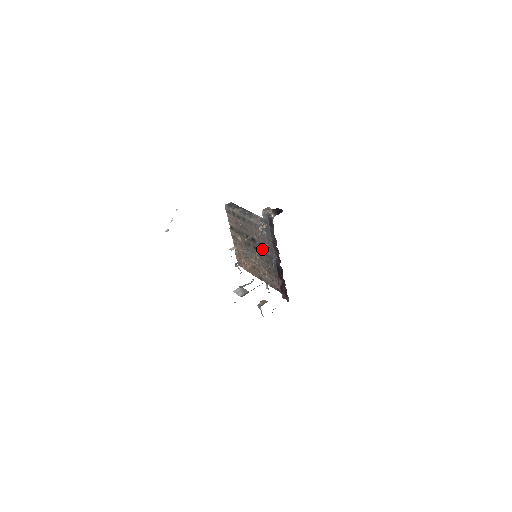
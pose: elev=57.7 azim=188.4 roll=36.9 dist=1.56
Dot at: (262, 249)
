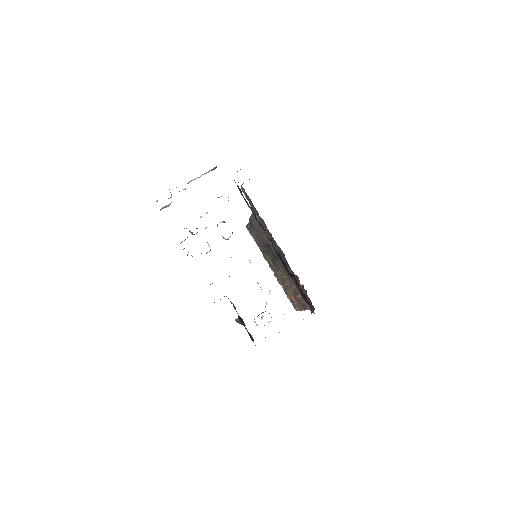
Dot at: (273, 250)
